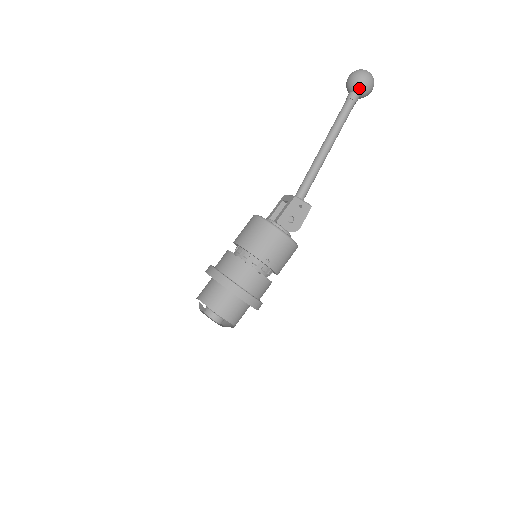
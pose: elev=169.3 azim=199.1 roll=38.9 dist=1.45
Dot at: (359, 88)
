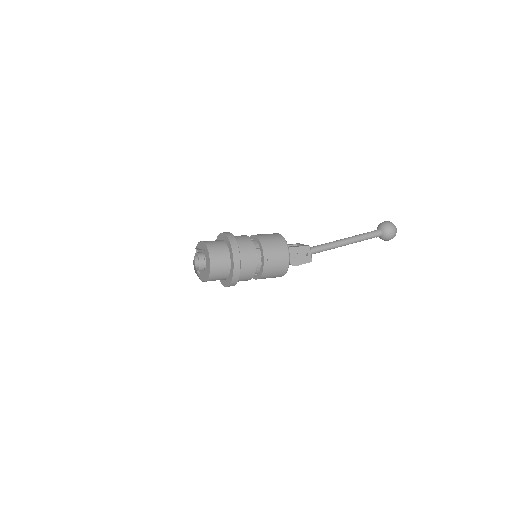
Dot at: (386, 230)
